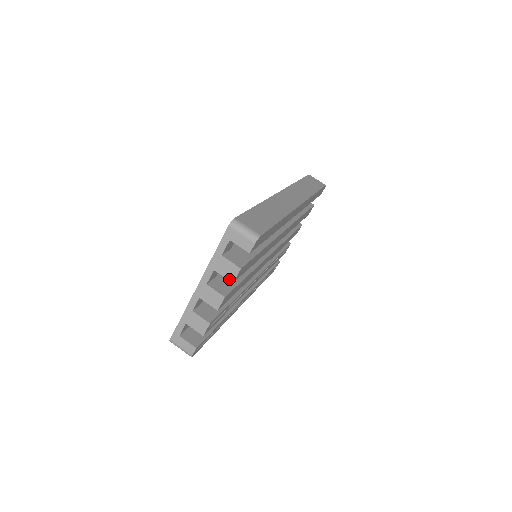
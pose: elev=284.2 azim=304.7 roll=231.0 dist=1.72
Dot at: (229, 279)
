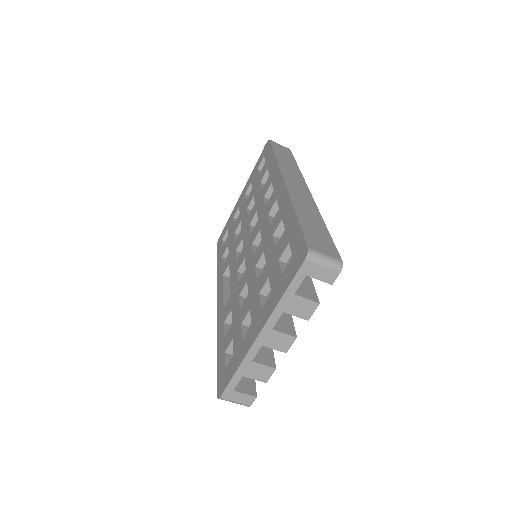
Dot at: (303, 318)
